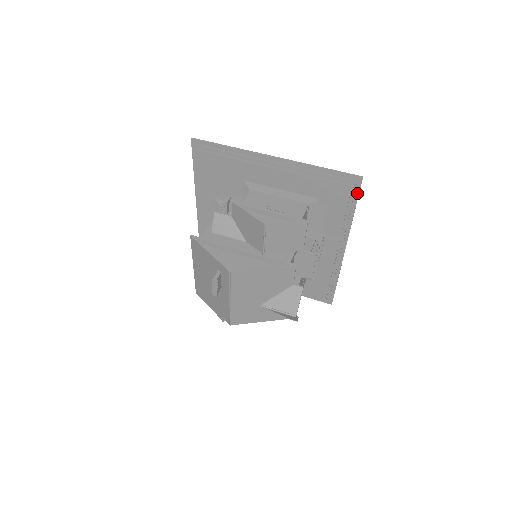
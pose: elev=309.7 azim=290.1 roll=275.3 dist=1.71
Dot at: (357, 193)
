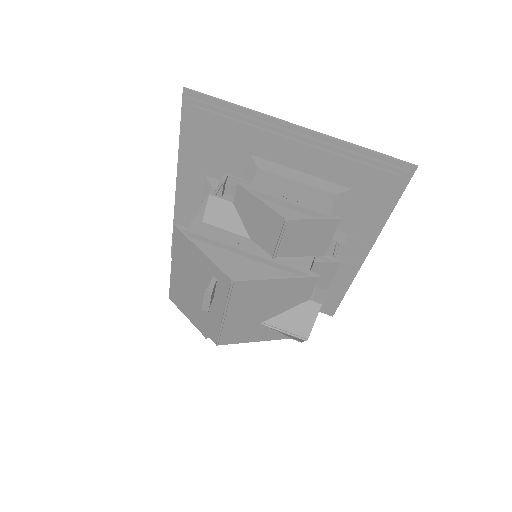
Dot at: (404, 186)
